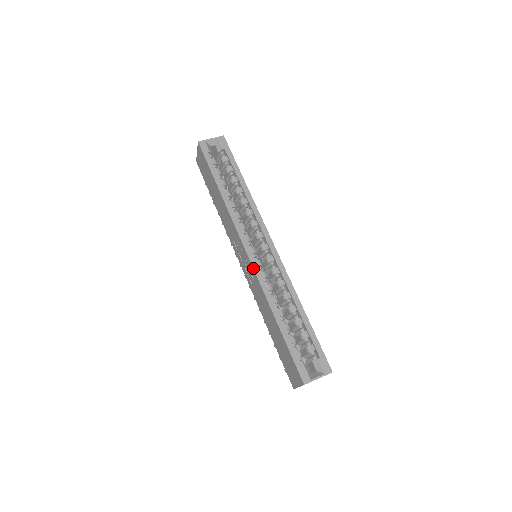
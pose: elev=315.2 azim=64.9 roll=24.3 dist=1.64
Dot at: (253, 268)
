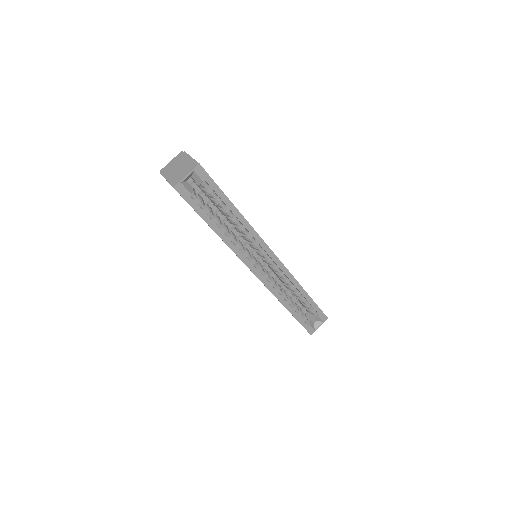
Dot at: occluded
